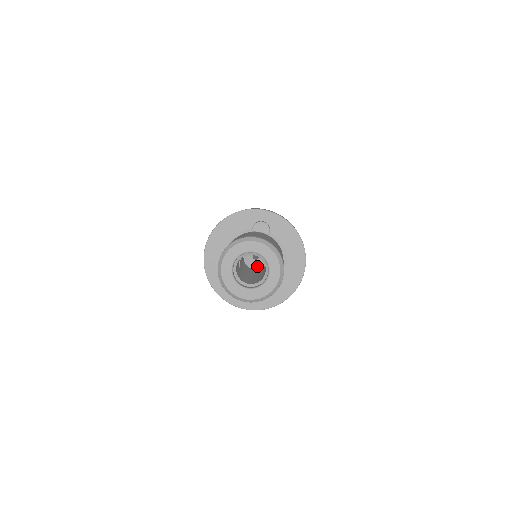
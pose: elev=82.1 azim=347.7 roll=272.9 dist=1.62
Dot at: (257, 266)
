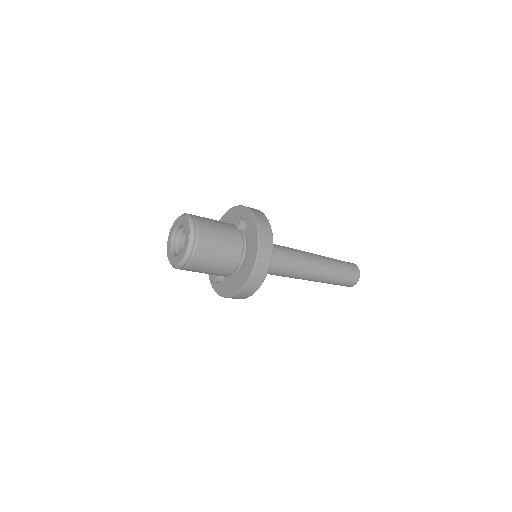
Dot at: occluded
